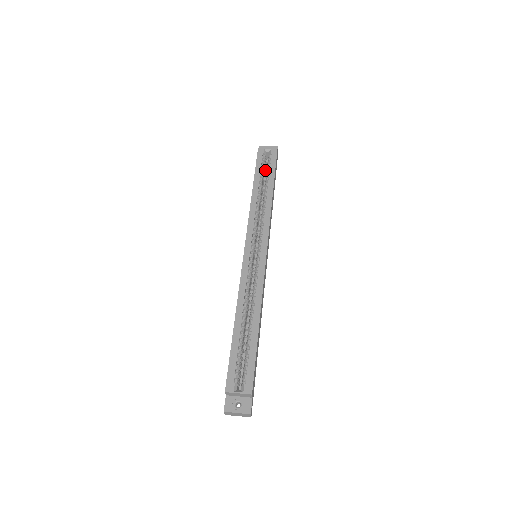
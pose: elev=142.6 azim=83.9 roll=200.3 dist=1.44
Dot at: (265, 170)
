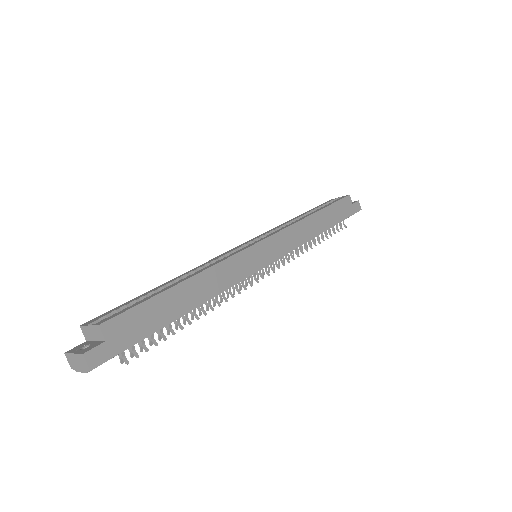
Dot at: occluded
